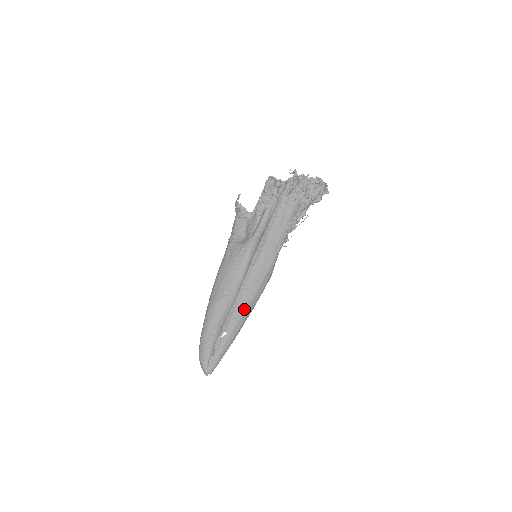
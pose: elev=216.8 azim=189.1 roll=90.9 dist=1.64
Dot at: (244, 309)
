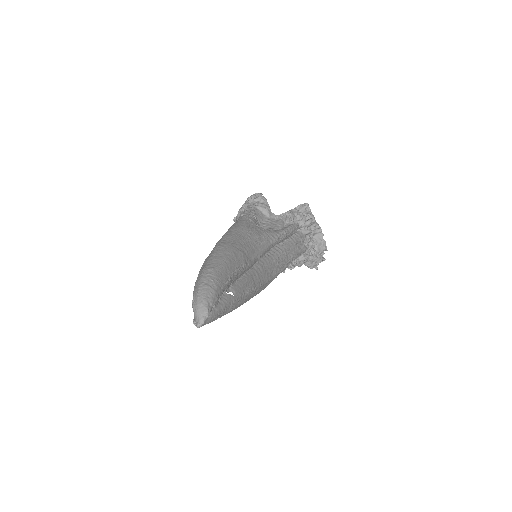
Dot at: (252, 289)
